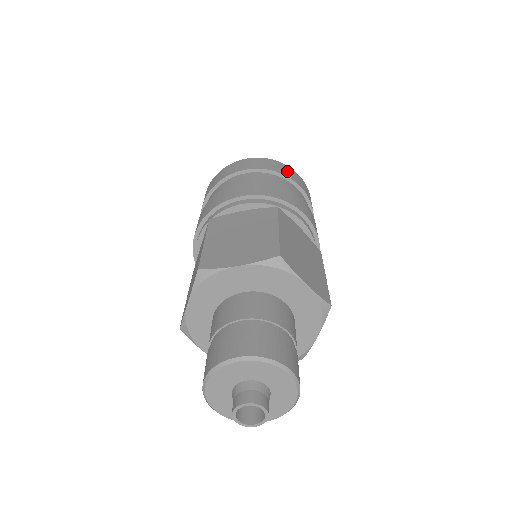
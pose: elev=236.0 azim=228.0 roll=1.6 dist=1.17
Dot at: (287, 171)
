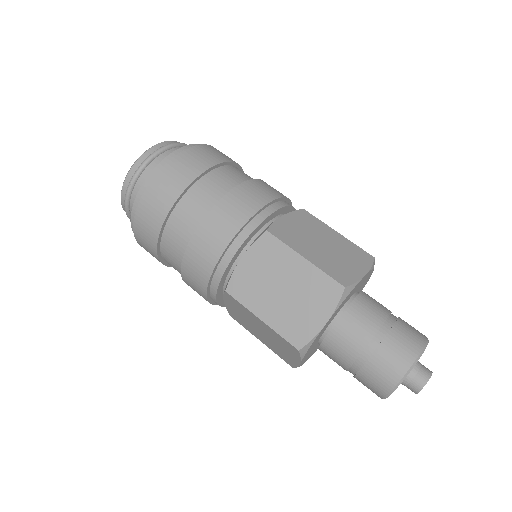
Dot at: (194, 162)
